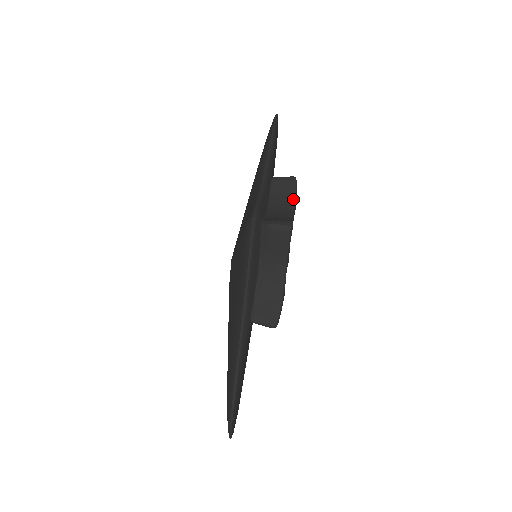
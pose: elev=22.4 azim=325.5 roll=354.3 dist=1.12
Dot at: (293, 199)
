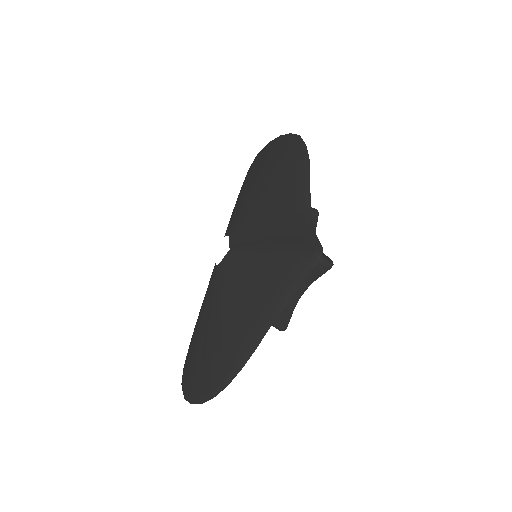
Dot at: (315, 230)
